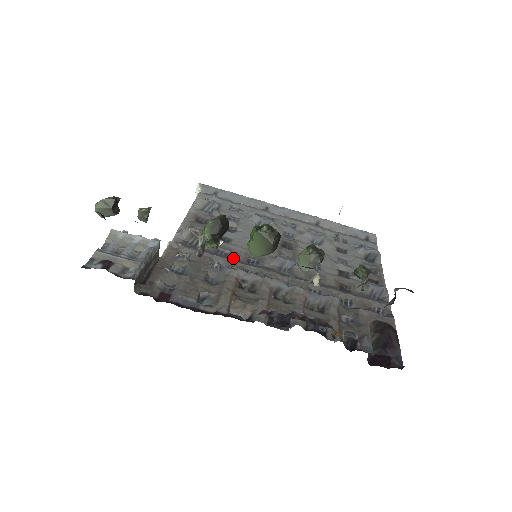
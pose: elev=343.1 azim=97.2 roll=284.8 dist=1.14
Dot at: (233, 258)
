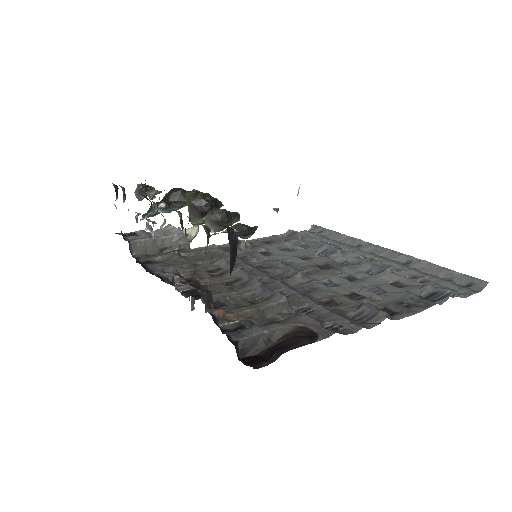
Dot at: (246, 260)
